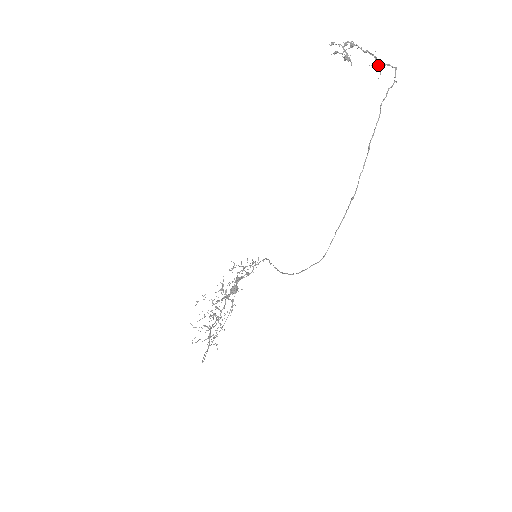
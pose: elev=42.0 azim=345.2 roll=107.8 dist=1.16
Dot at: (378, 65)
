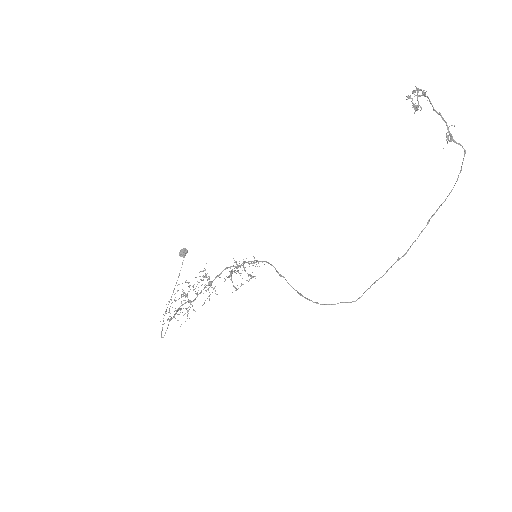
Dot at: (452, 140)
